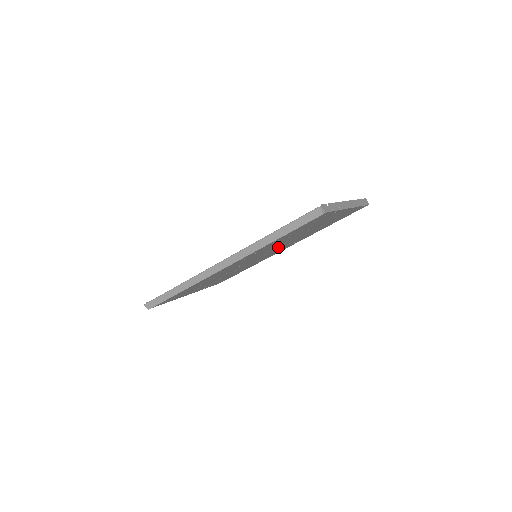
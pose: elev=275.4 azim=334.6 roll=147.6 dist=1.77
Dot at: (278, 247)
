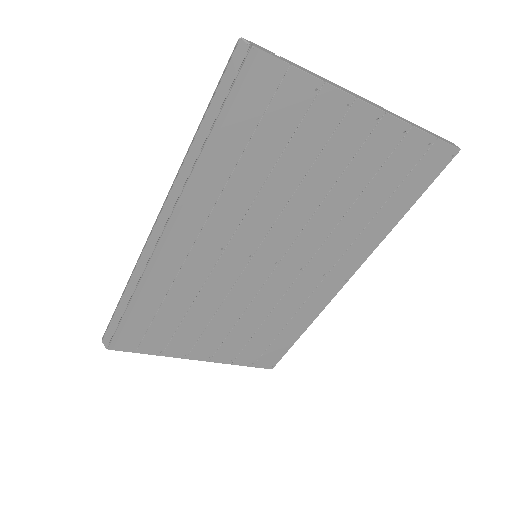
Dot at: (293, 240)
